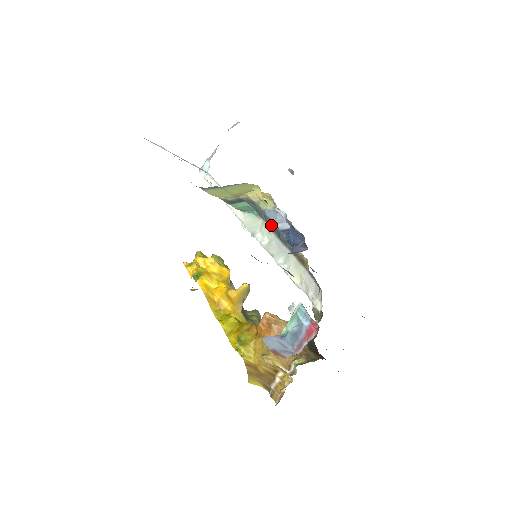
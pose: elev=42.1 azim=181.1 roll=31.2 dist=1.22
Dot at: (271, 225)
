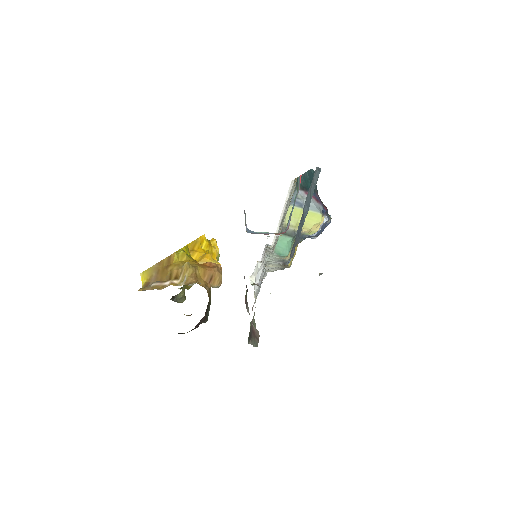
Dot at: occluded
